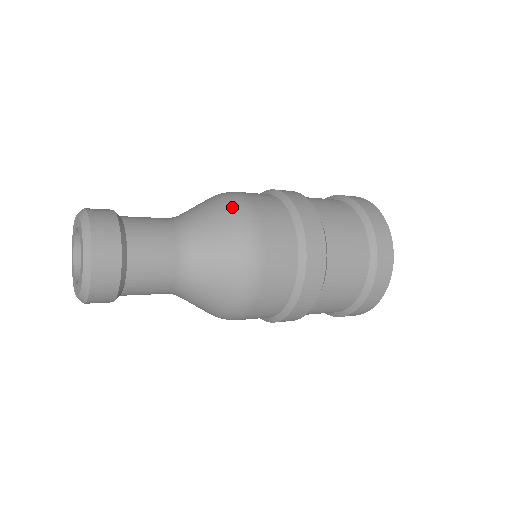
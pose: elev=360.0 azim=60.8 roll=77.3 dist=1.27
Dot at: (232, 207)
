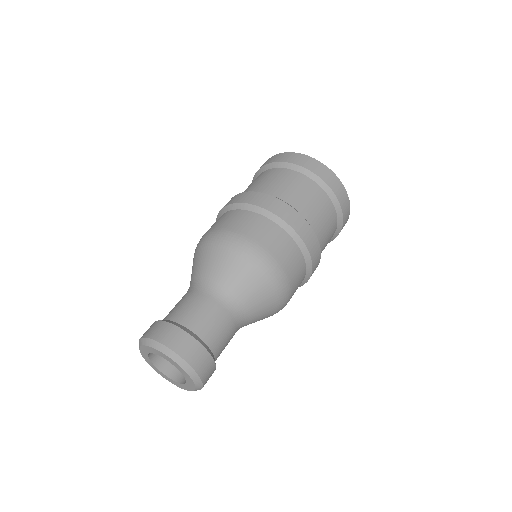
Dot at: (278, 294)
